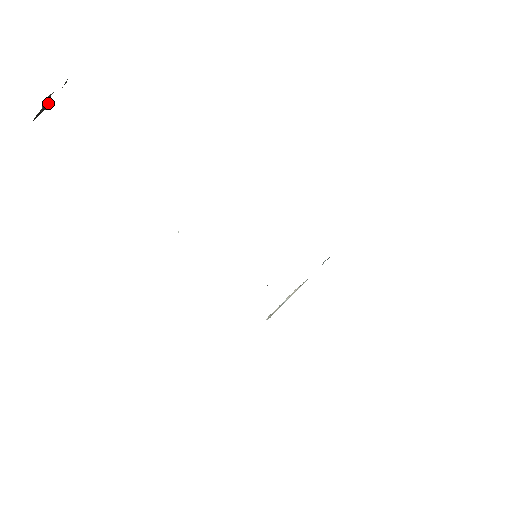
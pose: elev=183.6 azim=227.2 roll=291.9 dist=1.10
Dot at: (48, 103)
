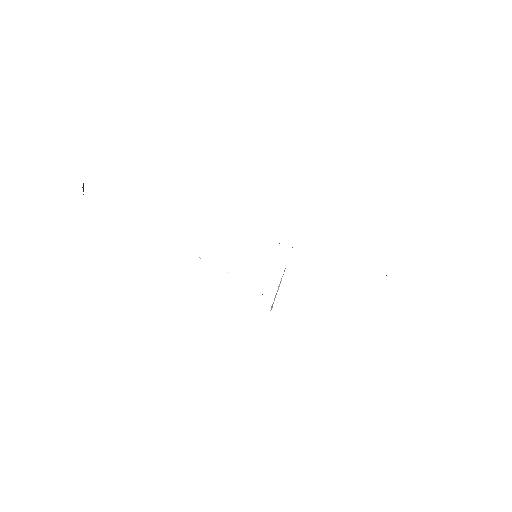
Dot at: (83, 188)
